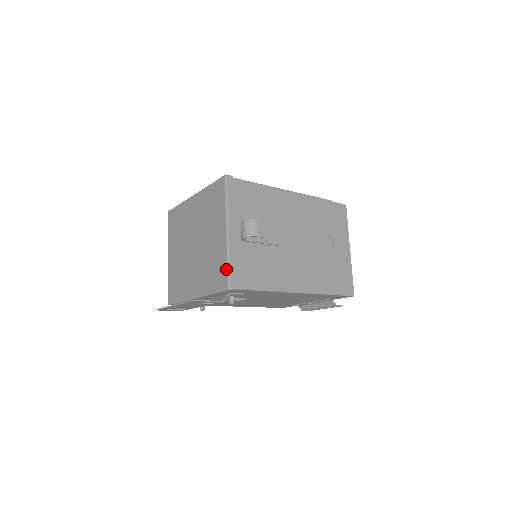
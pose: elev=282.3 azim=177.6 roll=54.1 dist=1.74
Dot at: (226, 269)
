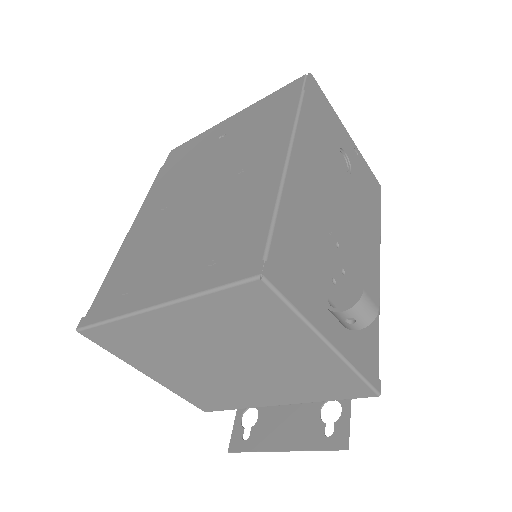
Dot at: (360, 382)
